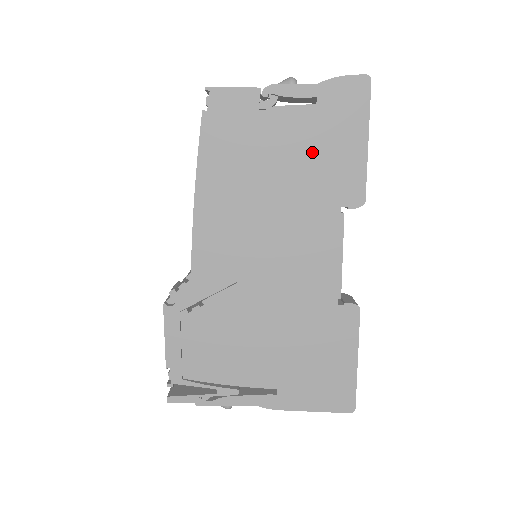
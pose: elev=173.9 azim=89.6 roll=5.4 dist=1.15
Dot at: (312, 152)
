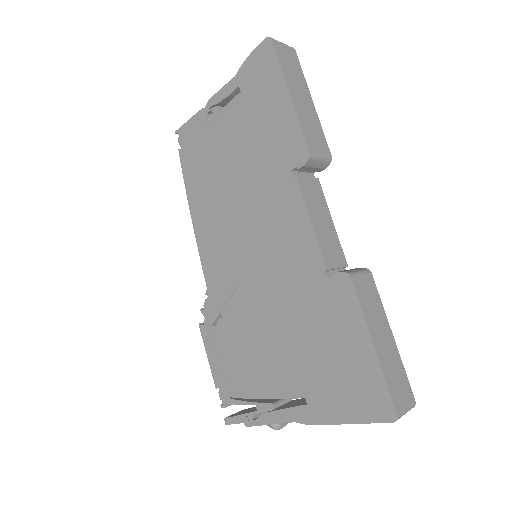
Dot at: (251, 134)
